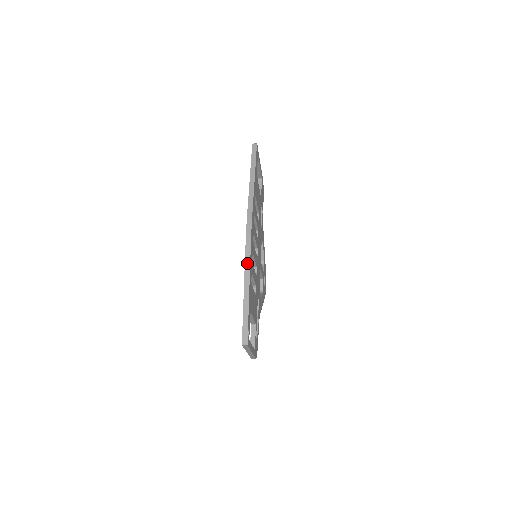
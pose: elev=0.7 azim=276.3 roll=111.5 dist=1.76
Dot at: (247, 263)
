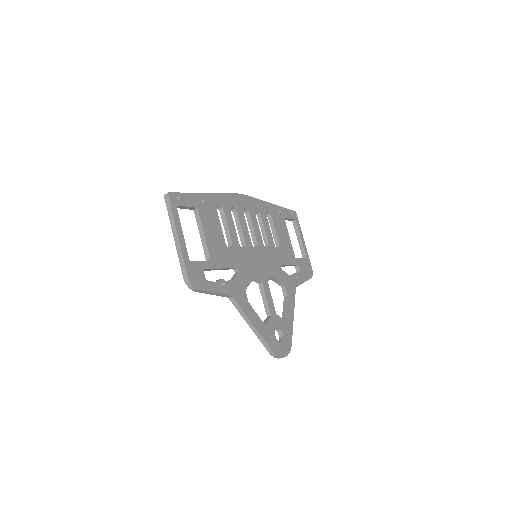
Dot at: (220, 194)
